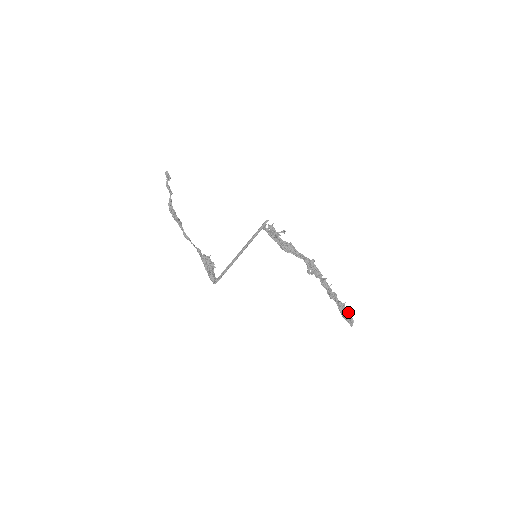
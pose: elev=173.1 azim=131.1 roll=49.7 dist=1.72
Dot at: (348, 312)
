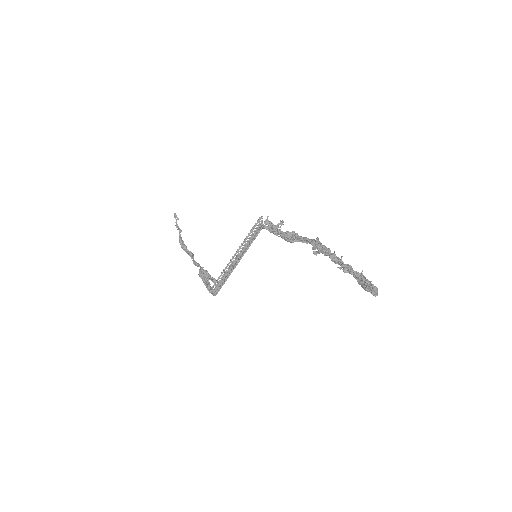
Dot at: (368, 281)
